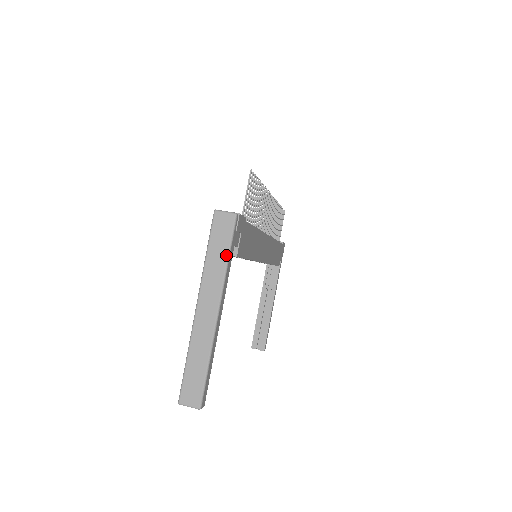
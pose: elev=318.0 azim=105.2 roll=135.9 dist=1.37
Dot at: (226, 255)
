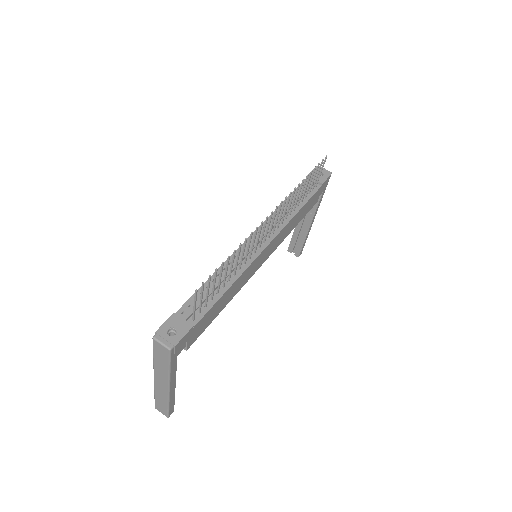
Dot at: (167, 367)
